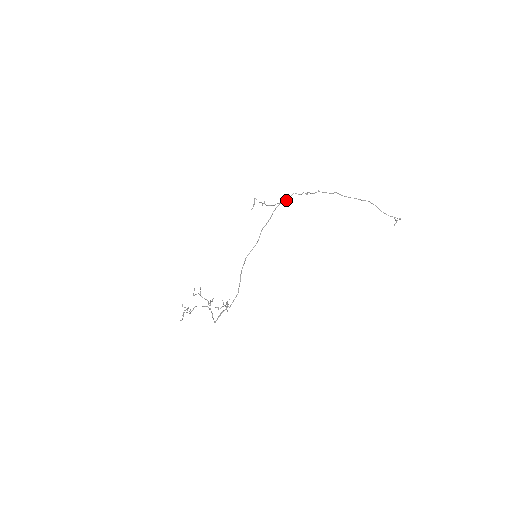
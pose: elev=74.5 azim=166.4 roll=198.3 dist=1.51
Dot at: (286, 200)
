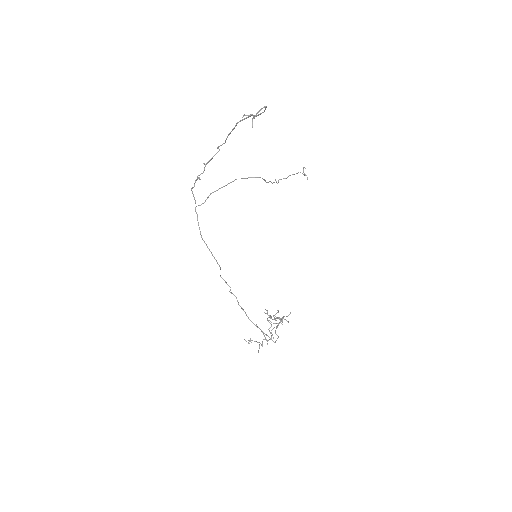
Dot at: occluded
